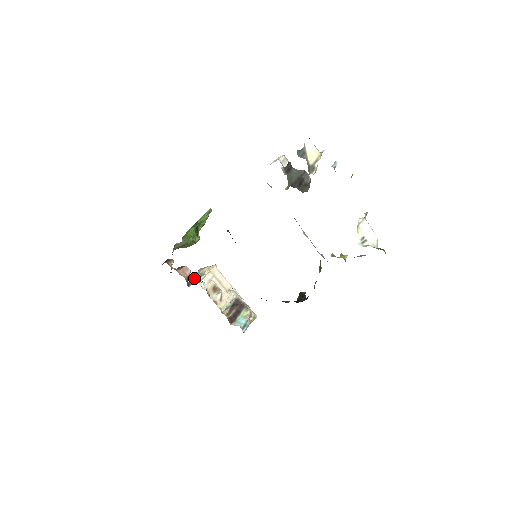
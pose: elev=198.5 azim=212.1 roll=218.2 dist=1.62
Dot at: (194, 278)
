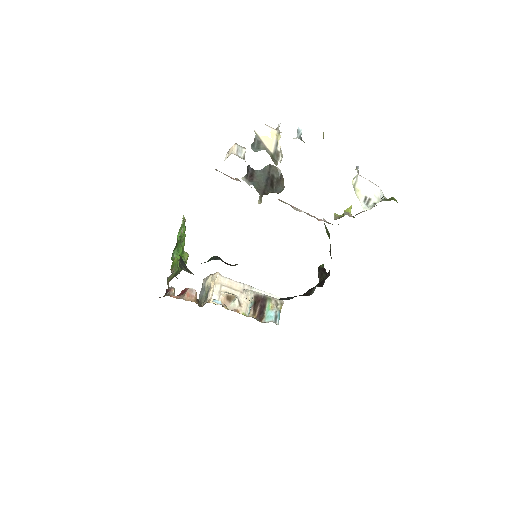
Dot at: (202, 294)
